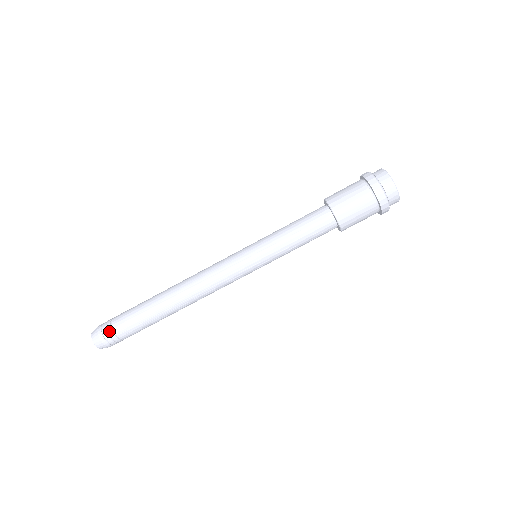
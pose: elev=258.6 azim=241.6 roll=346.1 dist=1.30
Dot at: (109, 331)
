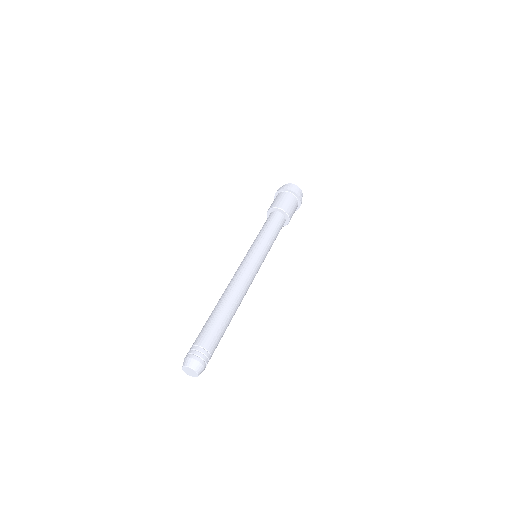
Dot at: (190, 349)
